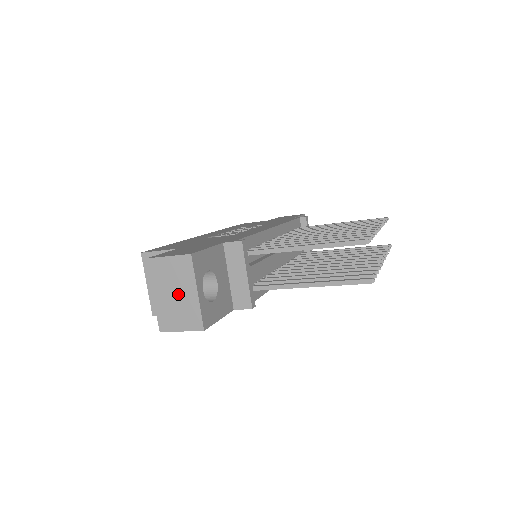
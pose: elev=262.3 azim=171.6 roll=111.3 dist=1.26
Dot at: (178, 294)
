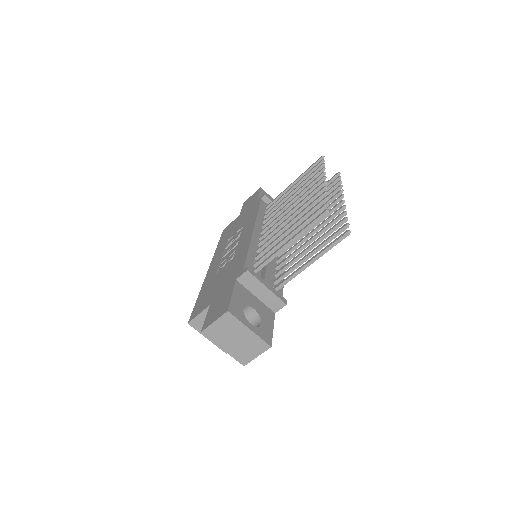
Dot at: (238, 338)
